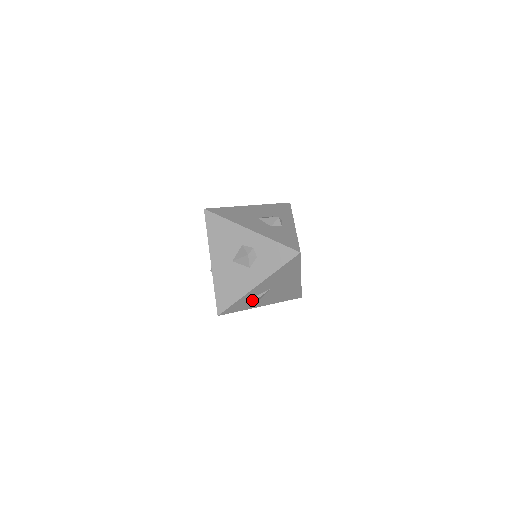
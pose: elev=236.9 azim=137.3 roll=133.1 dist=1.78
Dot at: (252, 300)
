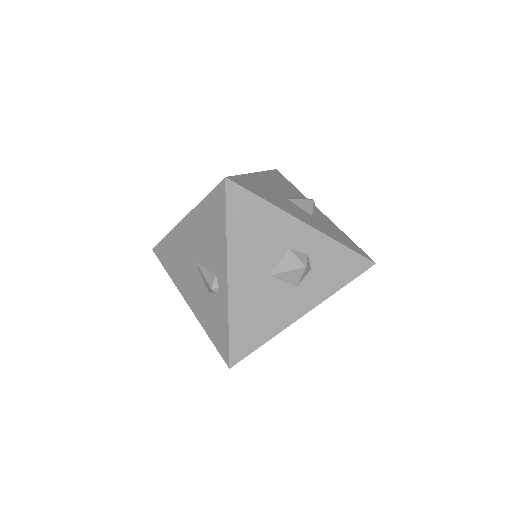
Dot at: occluded
